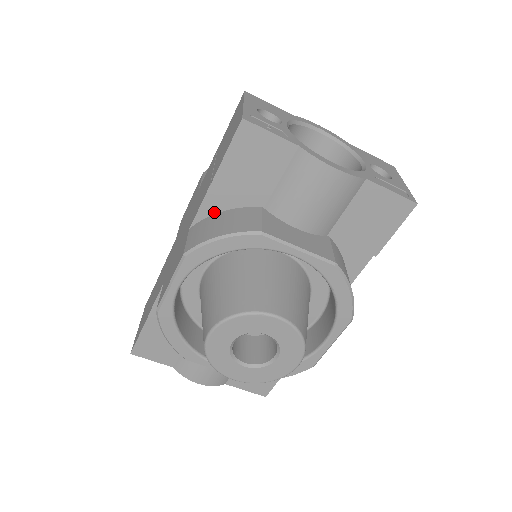
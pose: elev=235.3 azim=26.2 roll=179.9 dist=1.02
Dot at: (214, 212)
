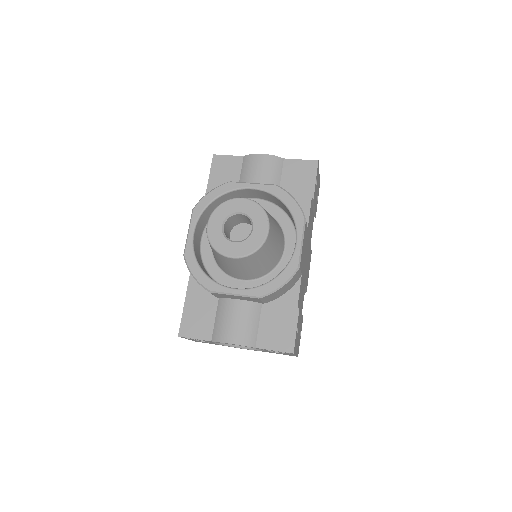
Dot at: occluded
